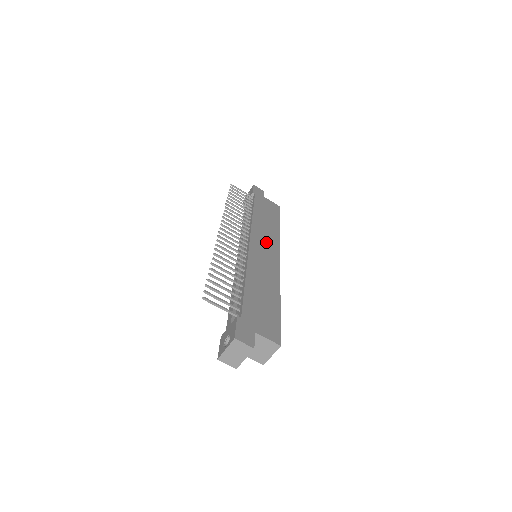
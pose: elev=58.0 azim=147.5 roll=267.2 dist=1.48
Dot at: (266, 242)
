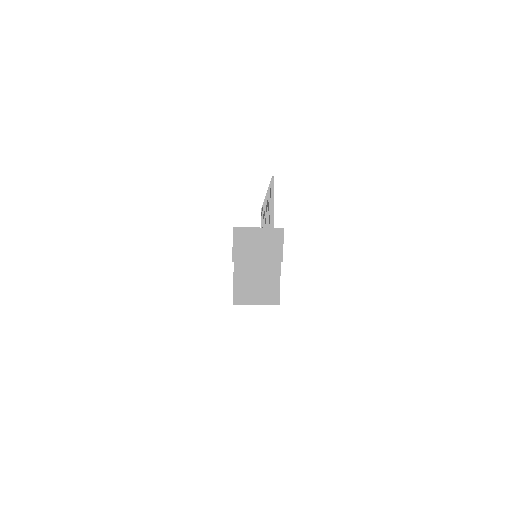
Dot at: occluded
